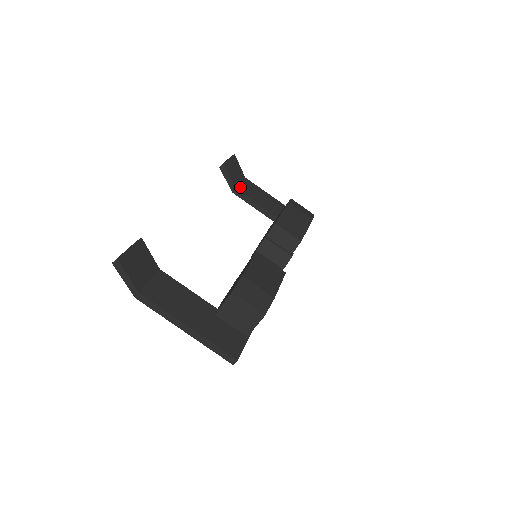
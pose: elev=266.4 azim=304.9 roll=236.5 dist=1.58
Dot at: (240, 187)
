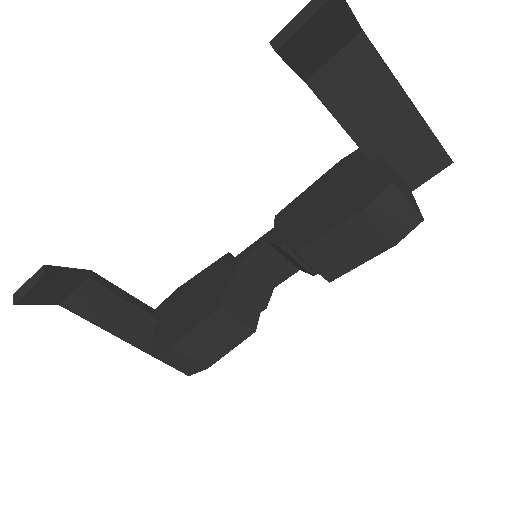
Dot at: (322, 76)
